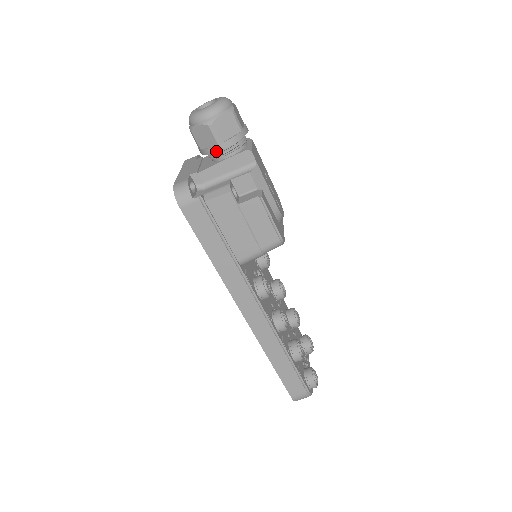
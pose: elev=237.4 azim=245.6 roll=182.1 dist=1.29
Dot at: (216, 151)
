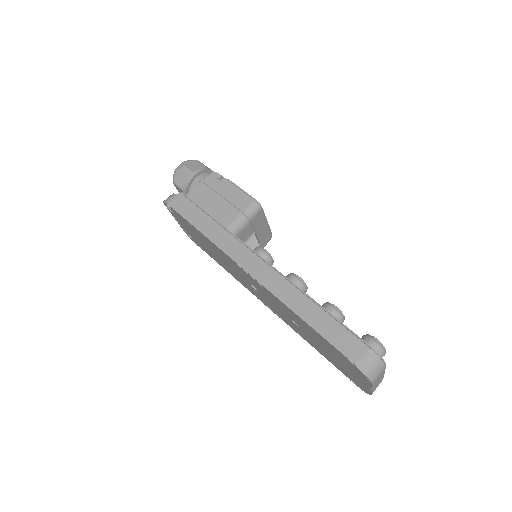
Dot at: (191, 178)
